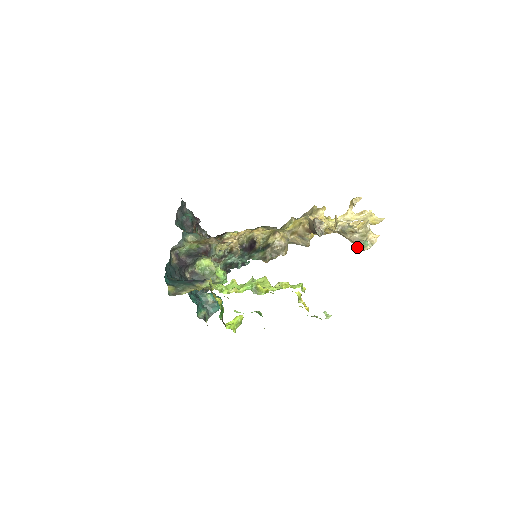
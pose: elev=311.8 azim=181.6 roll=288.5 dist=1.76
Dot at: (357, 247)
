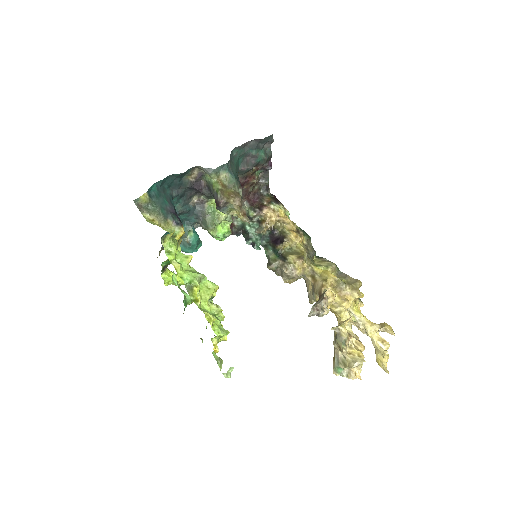
Dot at: (333, 360)
